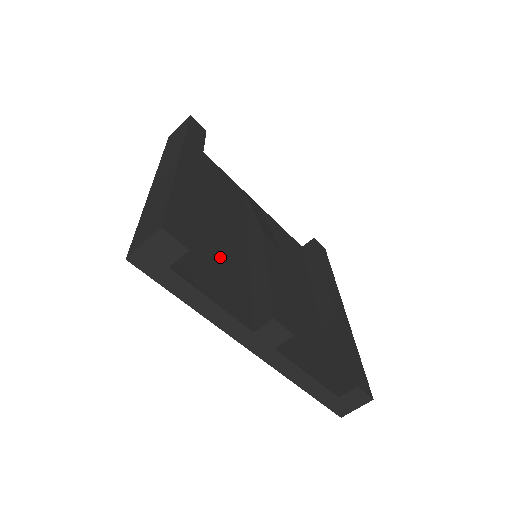
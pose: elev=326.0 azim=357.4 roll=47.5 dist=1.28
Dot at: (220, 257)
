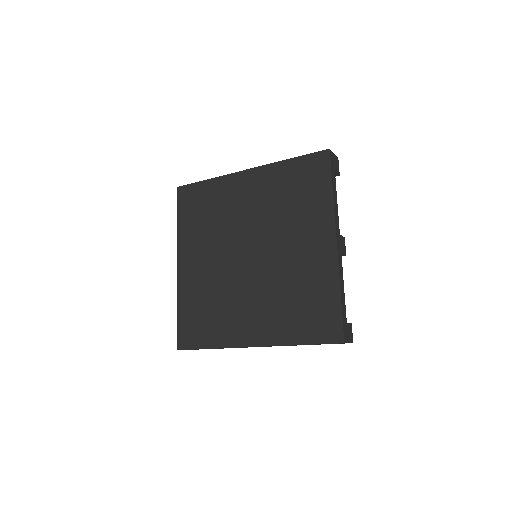
Dot at: occluded
